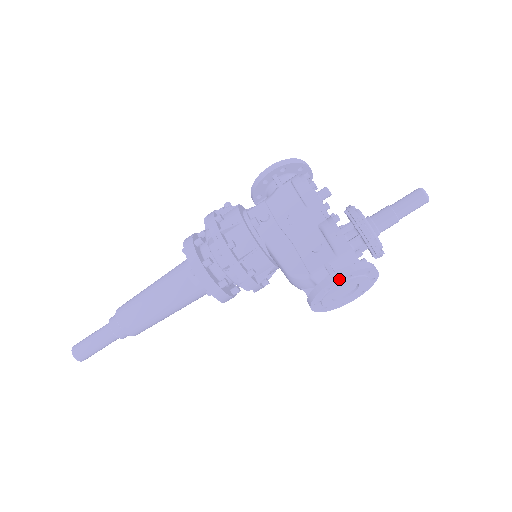
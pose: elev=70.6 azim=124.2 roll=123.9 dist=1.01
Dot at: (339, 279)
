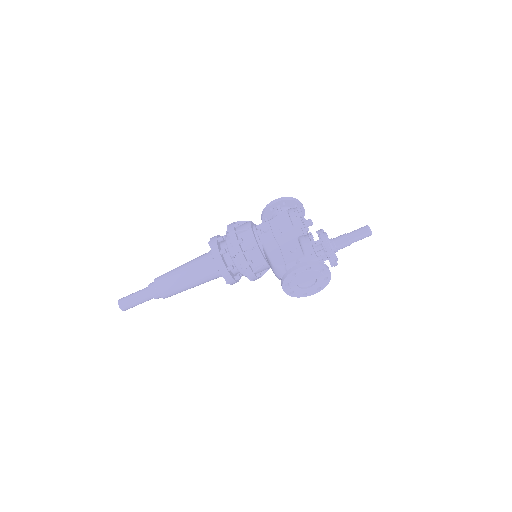
Dot at: (302, 268)
